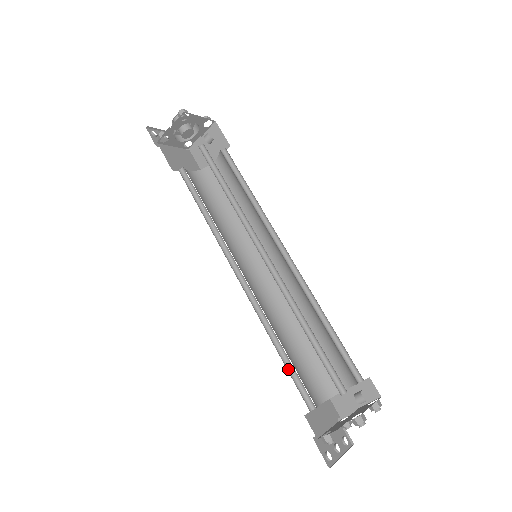
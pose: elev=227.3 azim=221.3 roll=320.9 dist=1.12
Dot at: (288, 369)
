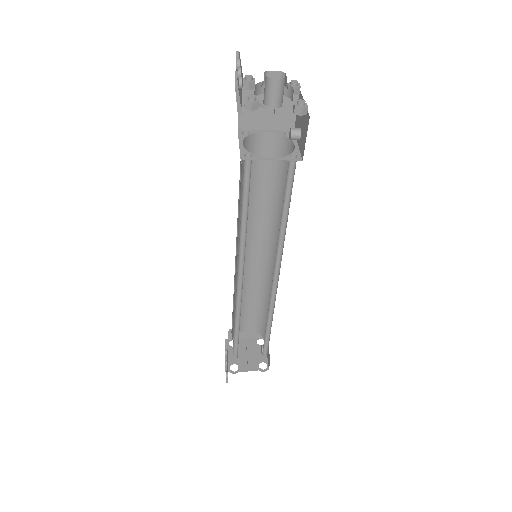
Dot at: (234, 336)
